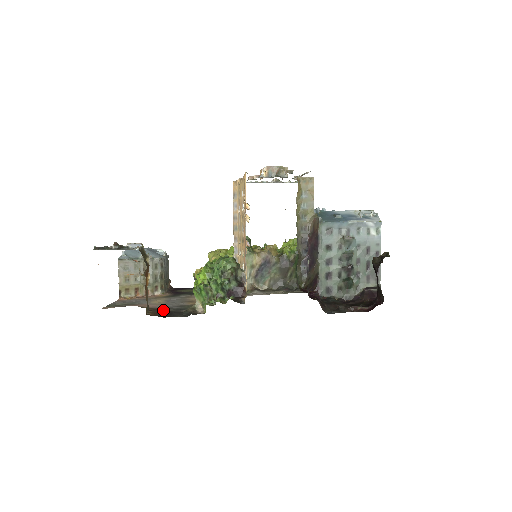
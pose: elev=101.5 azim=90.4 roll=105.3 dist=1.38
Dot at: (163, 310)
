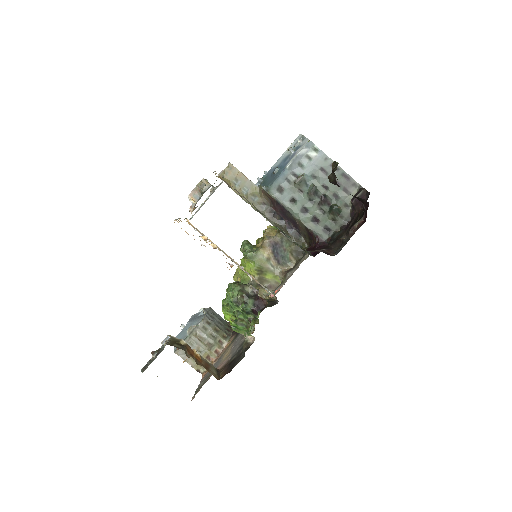
Dot at: (229, 363)
